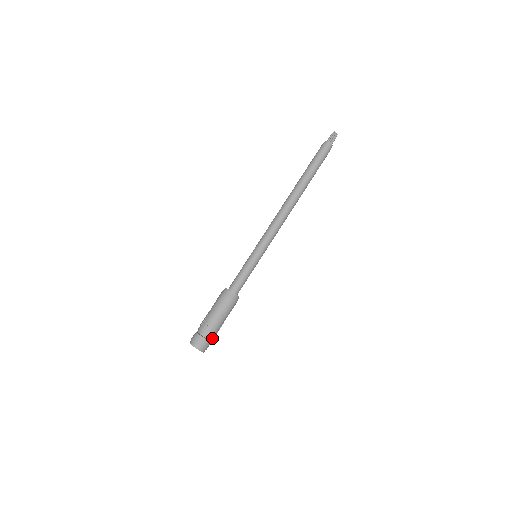
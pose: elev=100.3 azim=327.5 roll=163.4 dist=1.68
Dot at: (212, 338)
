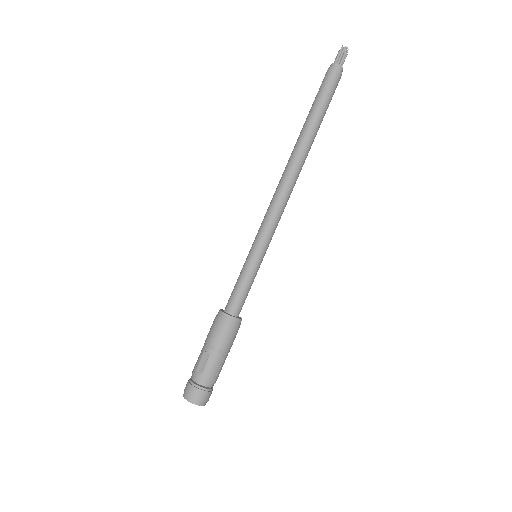
Dot at: occluded
